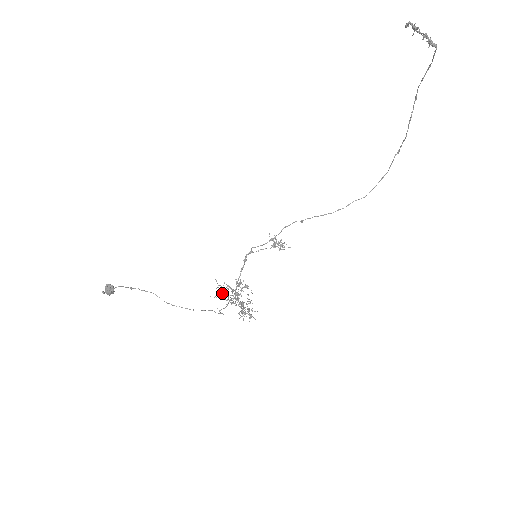
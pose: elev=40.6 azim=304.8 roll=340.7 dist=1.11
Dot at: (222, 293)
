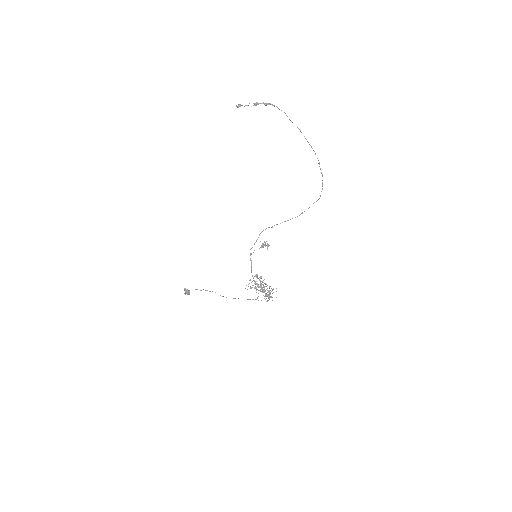
Dot at: (252, 285)
